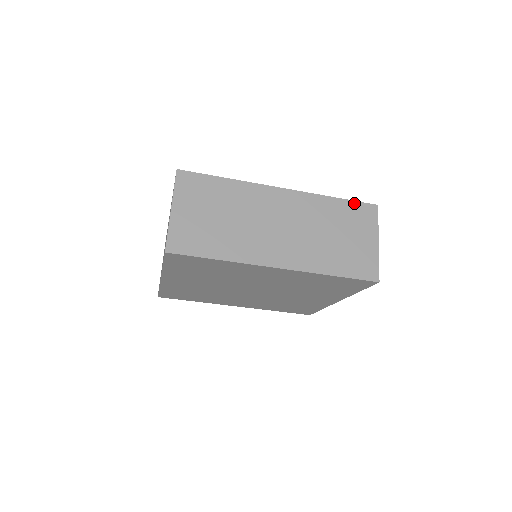
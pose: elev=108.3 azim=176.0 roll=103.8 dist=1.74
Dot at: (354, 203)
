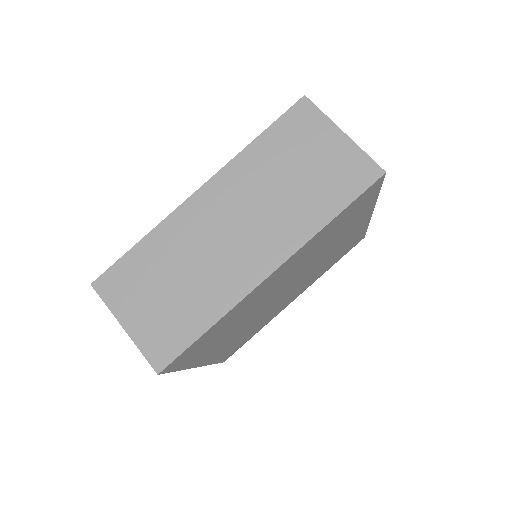
Dot at: (279, 122)
